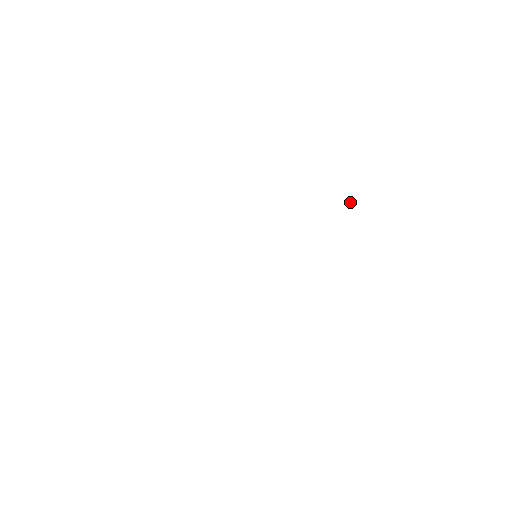
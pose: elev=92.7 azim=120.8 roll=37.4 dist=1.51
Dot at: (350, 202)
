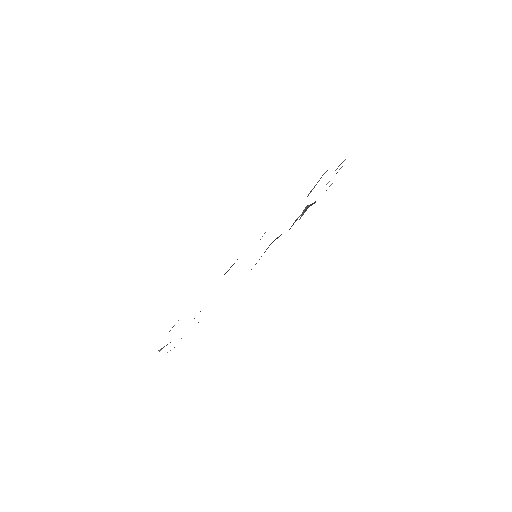
Dot at: (328, 182)
